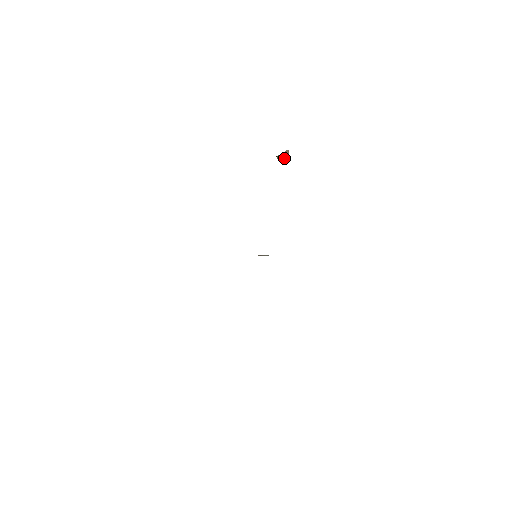
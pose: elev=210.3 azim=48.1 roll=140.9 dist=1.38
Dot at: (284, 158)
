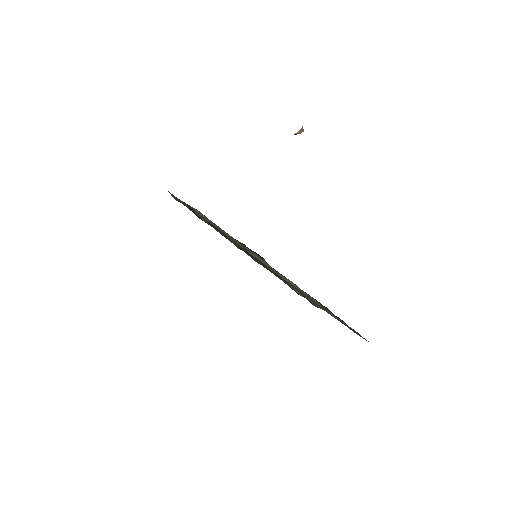
Dot at: occluded
